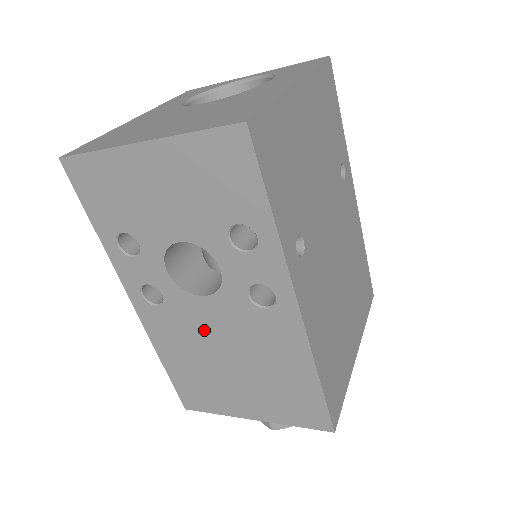
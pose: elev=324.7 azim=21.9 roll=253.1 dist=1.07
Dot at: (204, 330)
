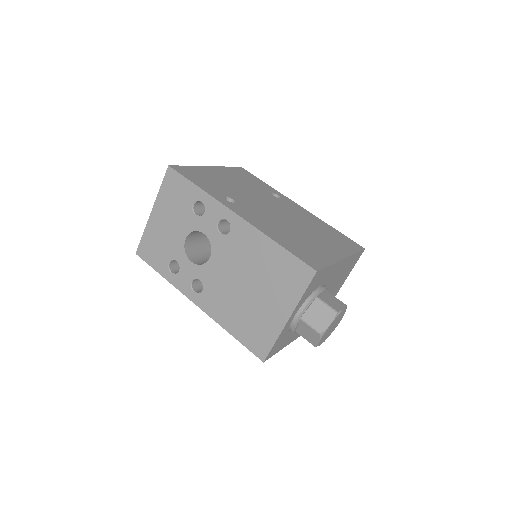
Dot at: (224, 279)
